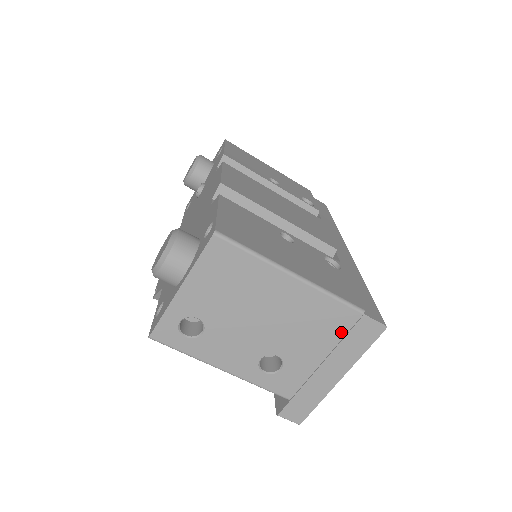
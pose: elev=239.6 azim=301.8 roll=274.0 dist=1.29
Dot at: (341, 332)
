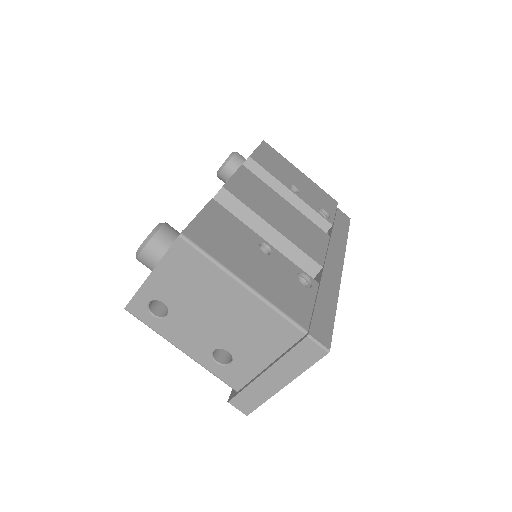
Dot at: (285, 345)
